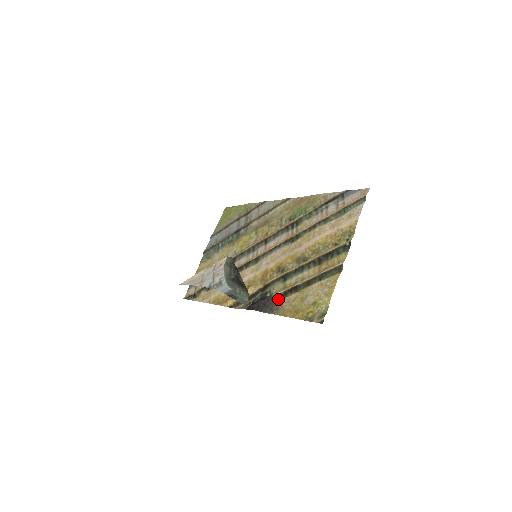
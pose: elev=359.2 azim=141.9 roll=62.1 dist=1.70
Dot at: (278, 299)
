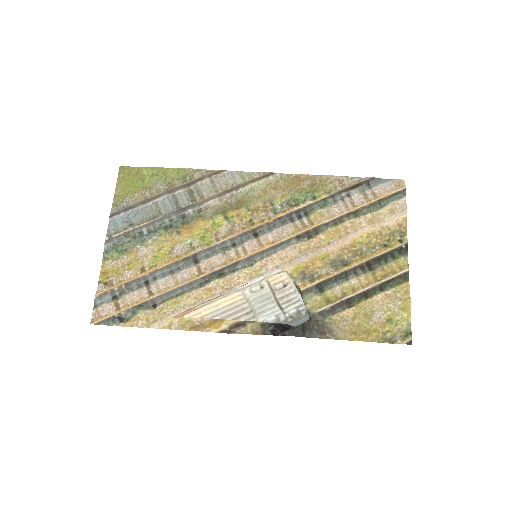
Dot at: (324, 317)
